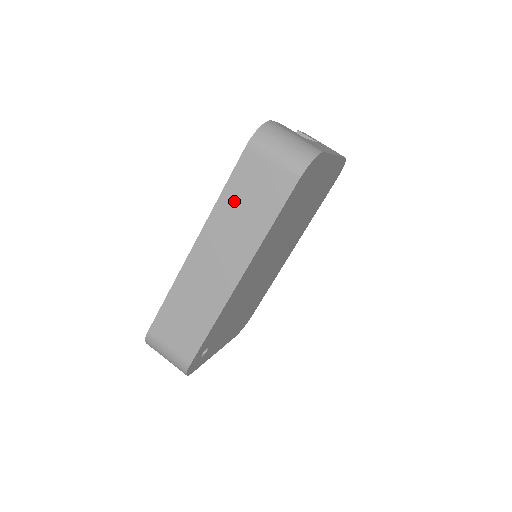
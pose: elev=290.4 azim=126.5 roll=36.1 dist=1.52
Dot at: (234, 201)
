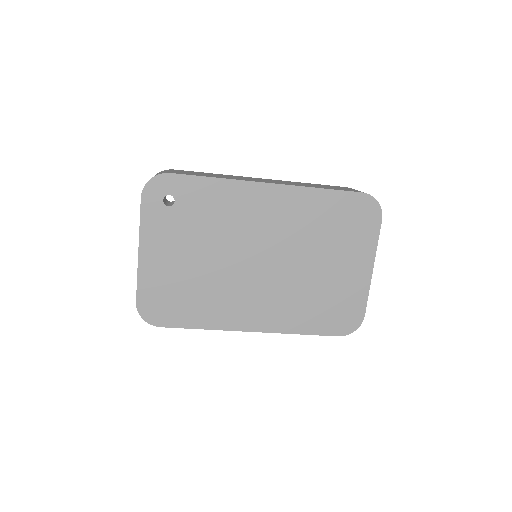
Dot at: (313, 184)
